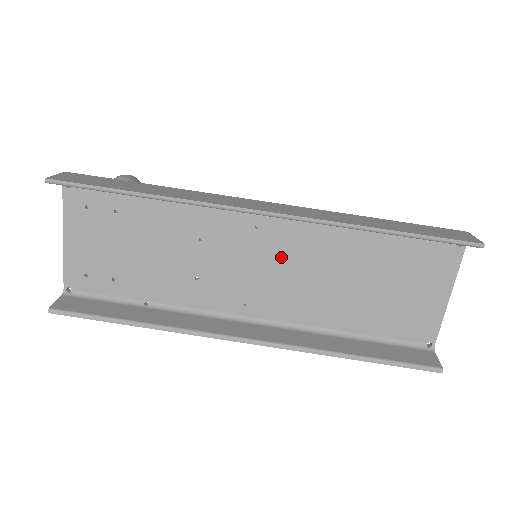
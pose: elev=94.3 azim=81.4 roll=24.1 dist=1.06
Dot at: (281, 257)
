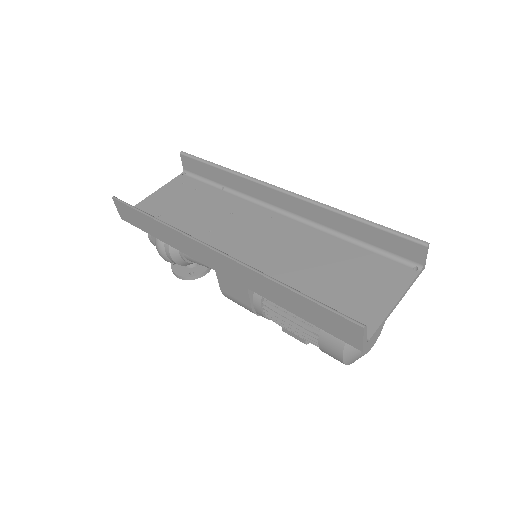
Dot at: (275, 237)
